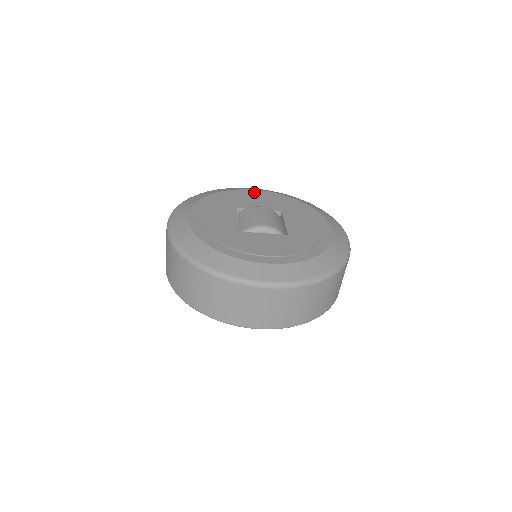
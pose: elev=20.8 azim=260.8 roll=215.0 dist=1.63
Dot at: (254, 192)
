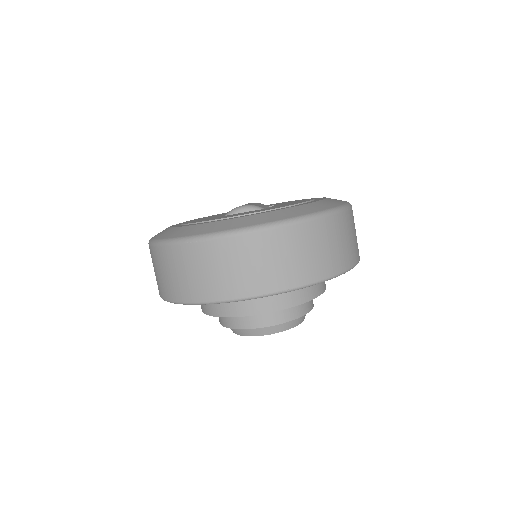
Dot at: occluded
